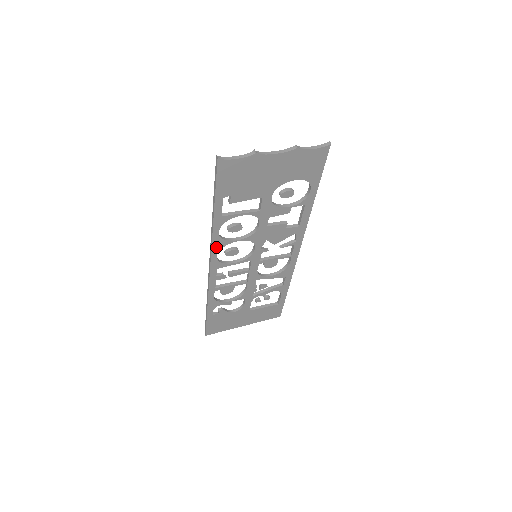
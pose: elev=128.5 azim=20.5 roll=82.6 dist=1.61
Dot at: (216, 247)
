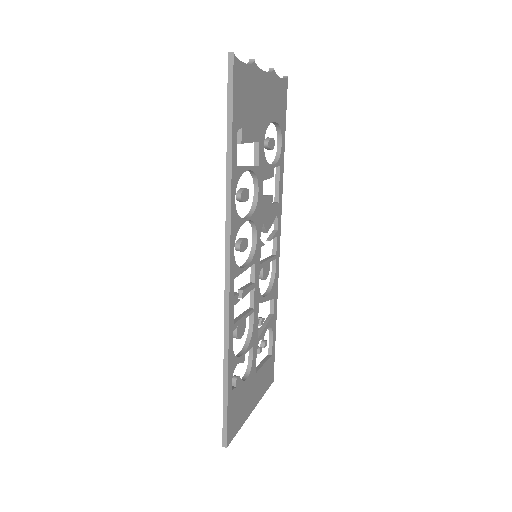
Dot at: (233, 230)
